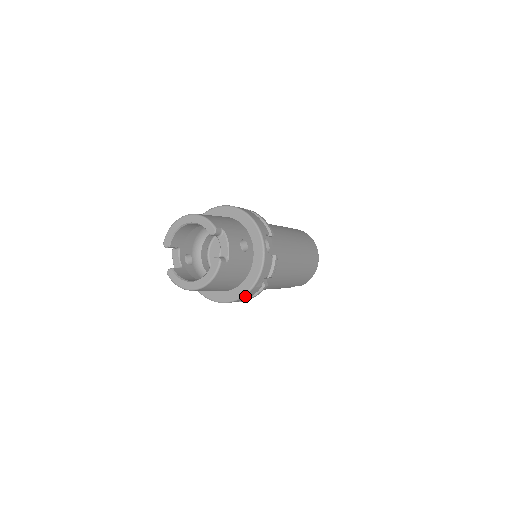
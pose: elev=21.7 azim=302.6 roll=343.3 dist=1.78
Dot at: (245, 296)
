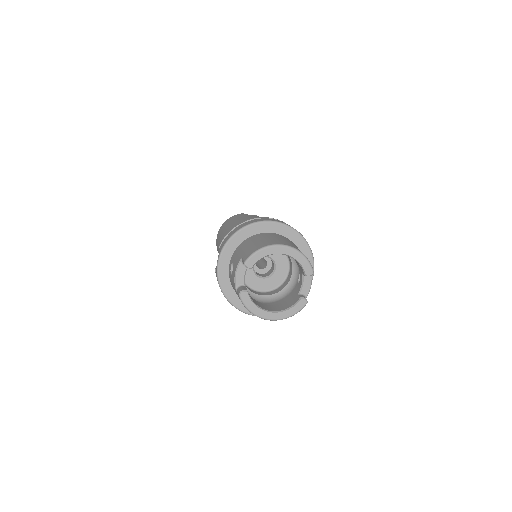
Dot at: occluded
